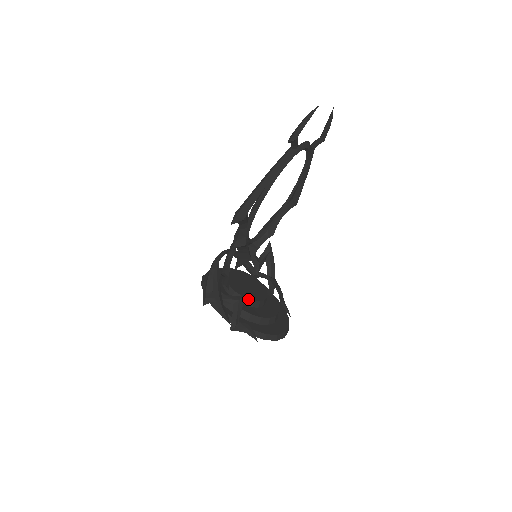
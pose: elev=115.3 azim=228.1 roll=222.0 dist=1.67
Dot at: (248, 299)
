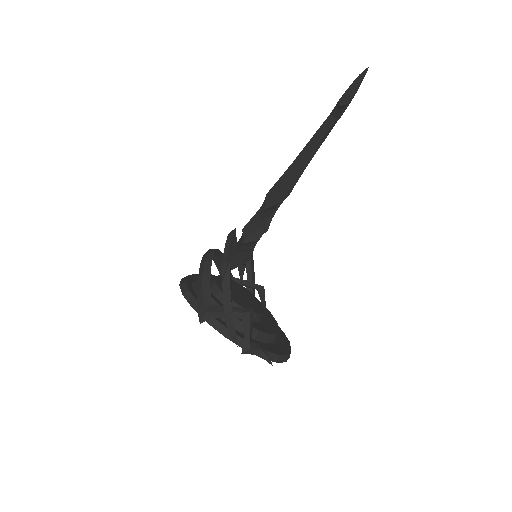
Dot at: occluded
